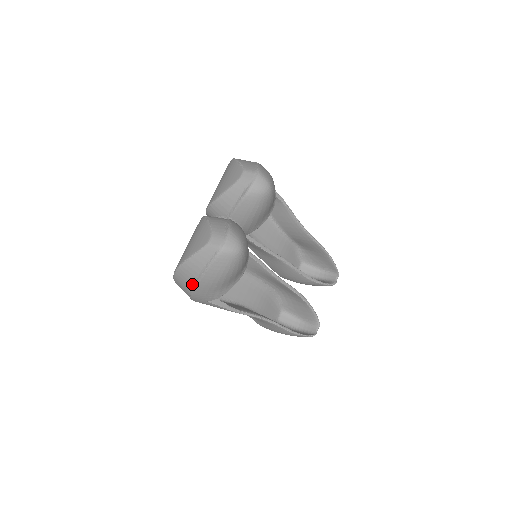
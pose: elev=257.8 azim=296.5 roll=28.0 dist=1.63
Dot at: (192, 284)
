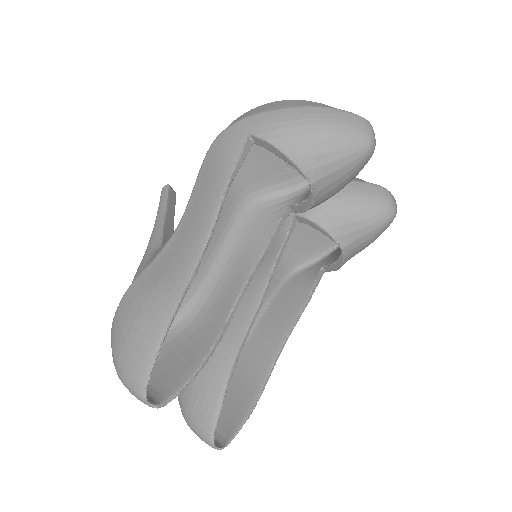
Dot at: (286, 107)
